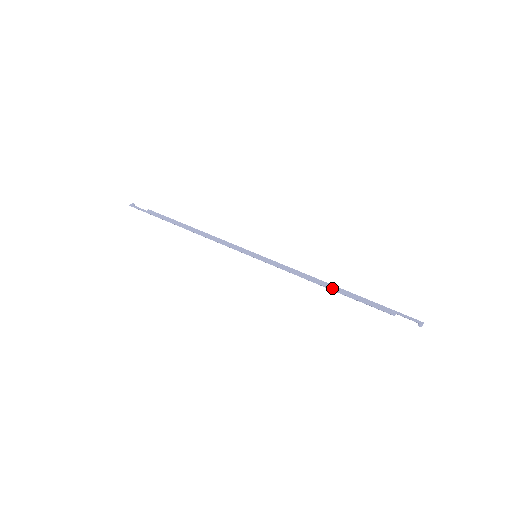
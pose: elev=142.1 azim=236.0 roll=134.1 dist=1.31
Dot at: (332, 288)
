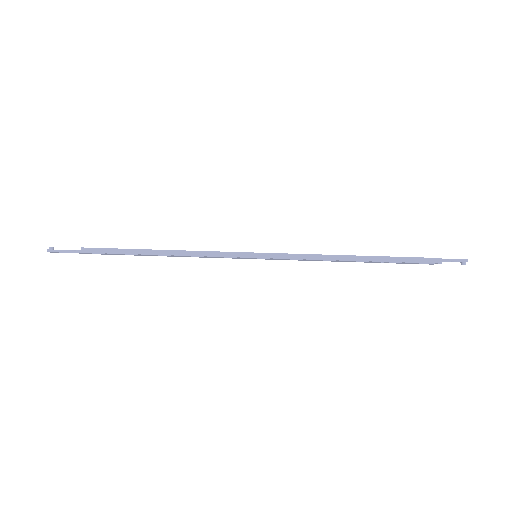
Dot at: (368, 259)
